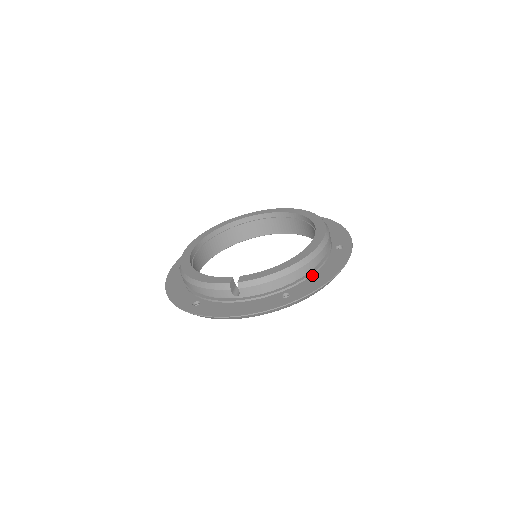
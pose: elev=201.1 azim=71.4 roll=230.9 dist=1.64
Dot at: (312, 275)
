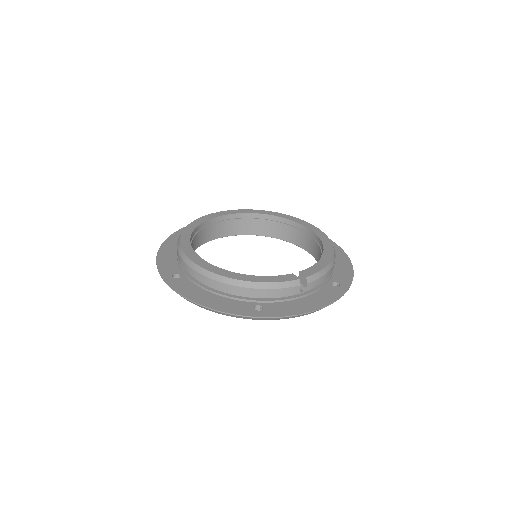
Dot at: occluded
